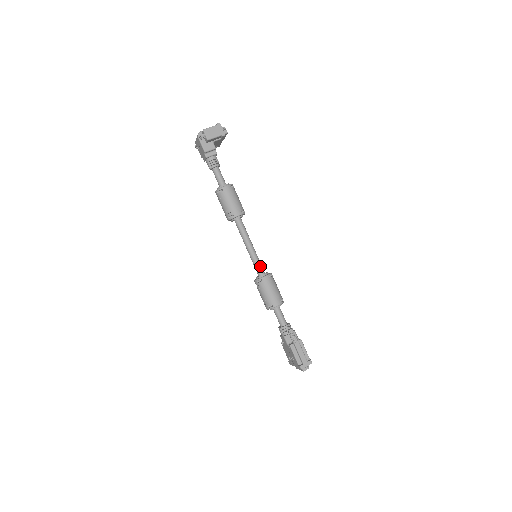
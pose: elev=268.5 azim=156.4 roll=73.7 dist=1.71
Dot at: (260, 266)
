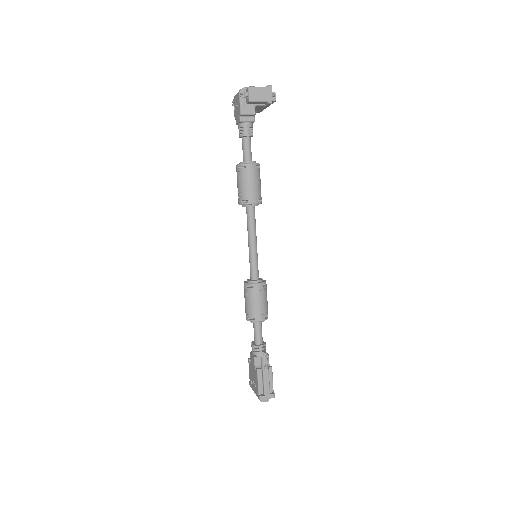
Dot at: (256, 269)
